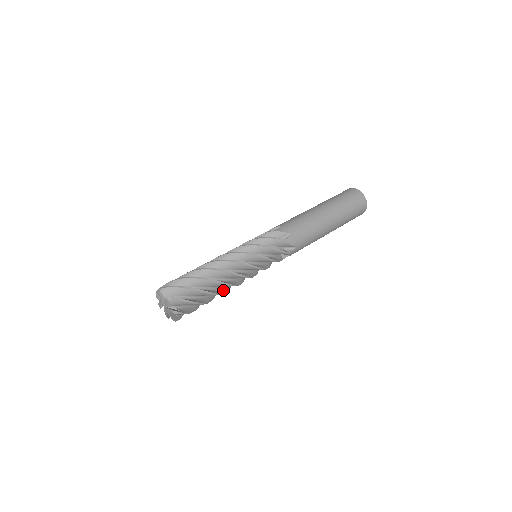
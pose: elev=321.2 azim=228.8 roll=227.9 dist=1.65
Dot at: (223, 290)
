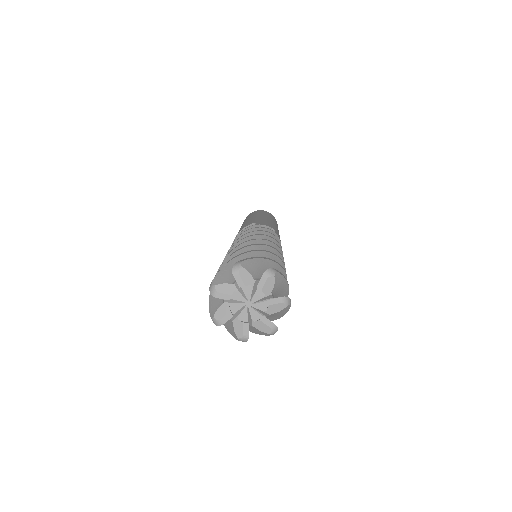
Dot at: occluded
